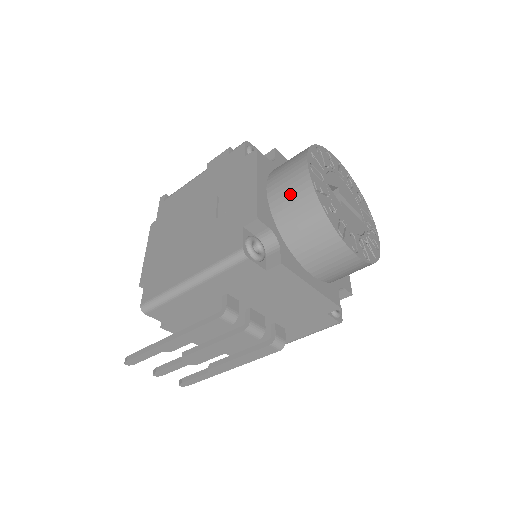
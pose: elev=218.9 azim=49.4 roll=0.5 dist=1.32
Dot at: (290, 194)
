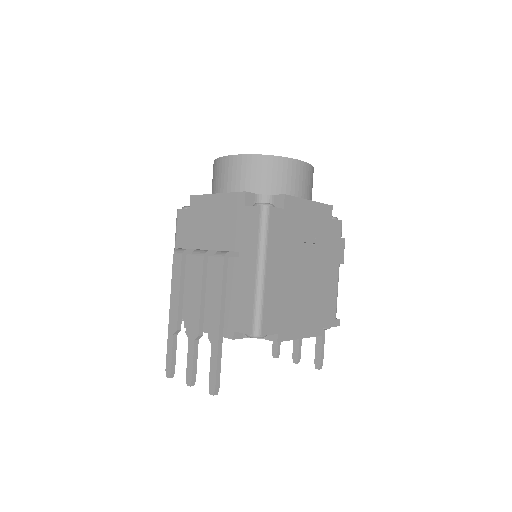
Dot at: occluded
